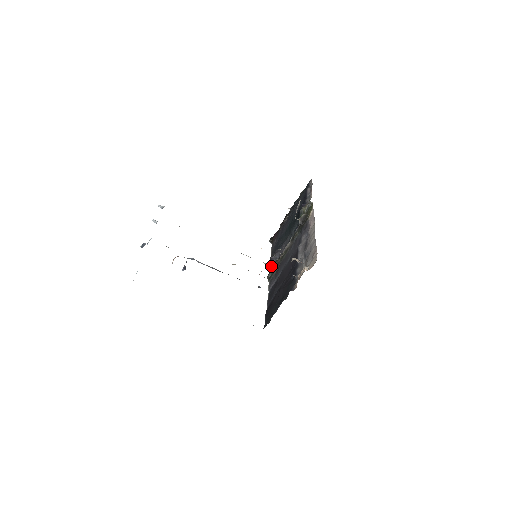
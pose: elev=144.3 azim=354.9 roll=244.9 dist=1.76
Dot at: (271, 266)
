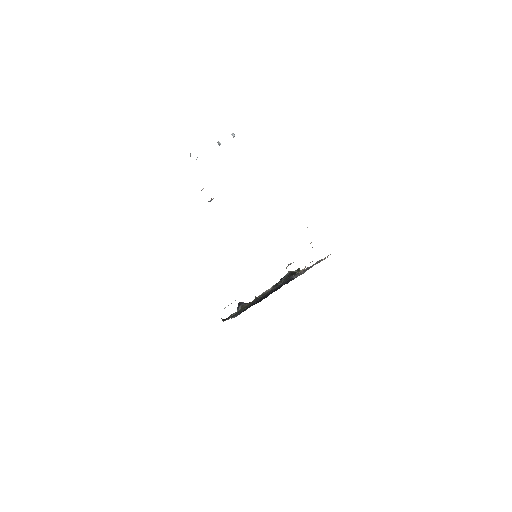
Dot at: occluded
